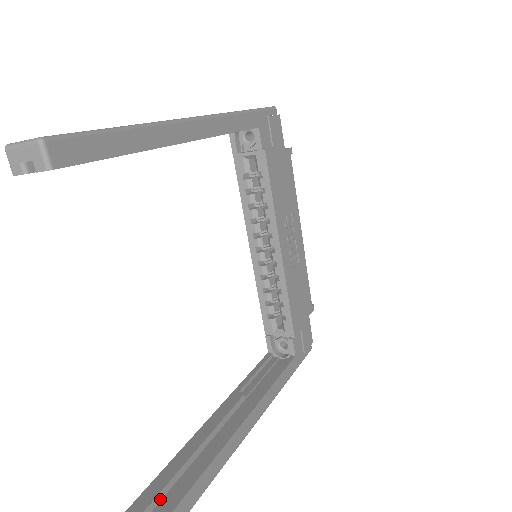
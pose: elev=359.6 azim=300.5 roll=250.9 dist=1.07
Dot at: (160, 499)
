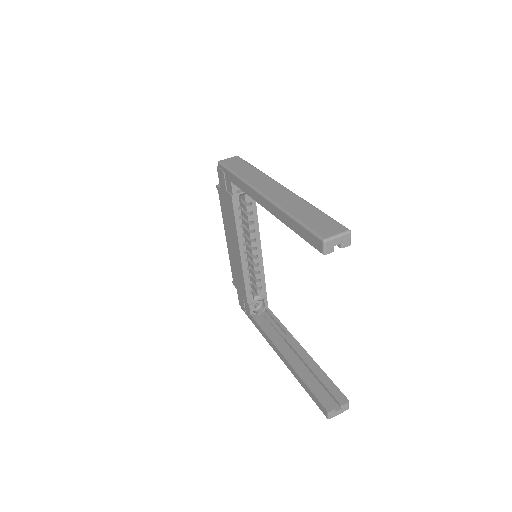
Dot at: (326, 397)
